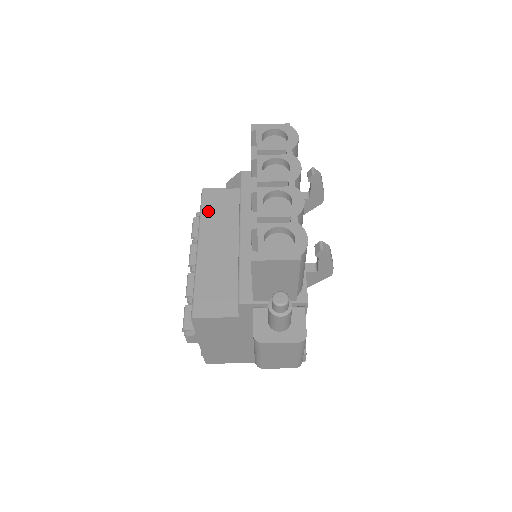
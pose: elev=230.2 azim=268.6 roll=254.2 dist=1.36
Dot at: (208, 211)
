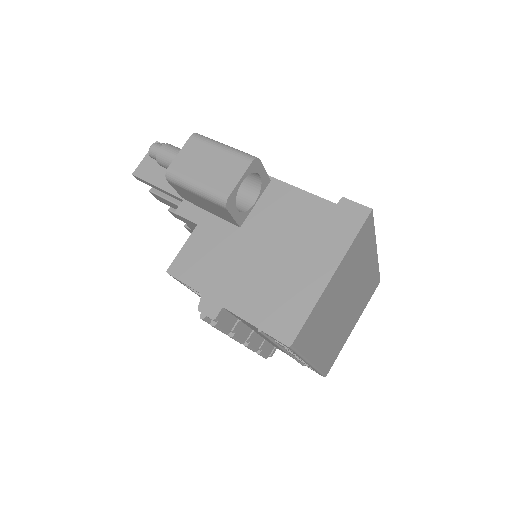
Dot at: occluded
